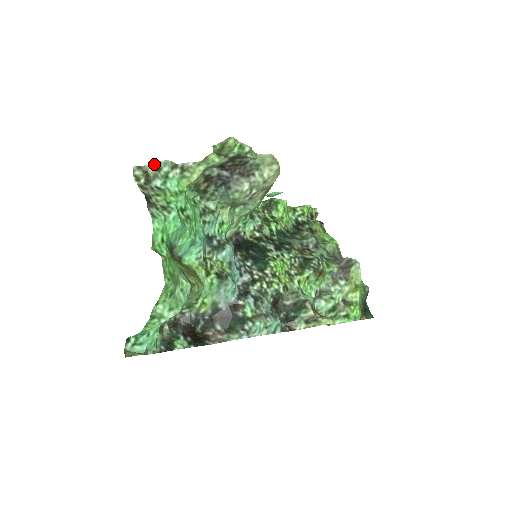
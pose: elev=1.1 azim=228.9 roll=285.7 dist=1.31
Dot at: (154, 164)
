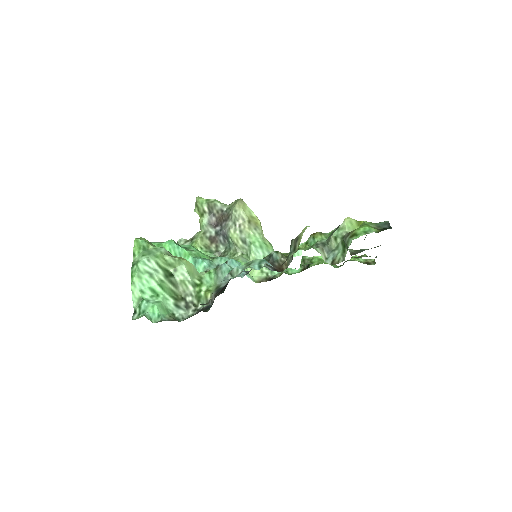
Dot at: occluded
